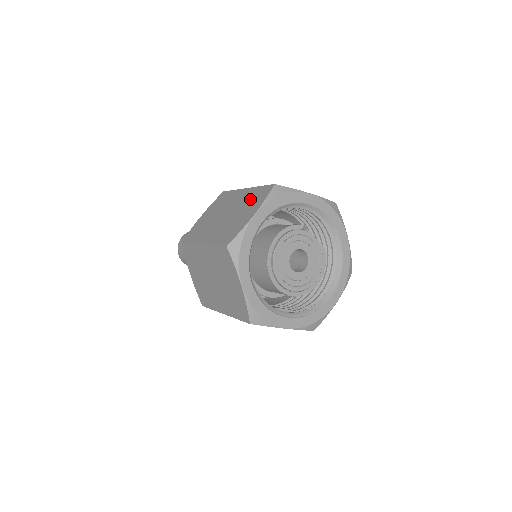
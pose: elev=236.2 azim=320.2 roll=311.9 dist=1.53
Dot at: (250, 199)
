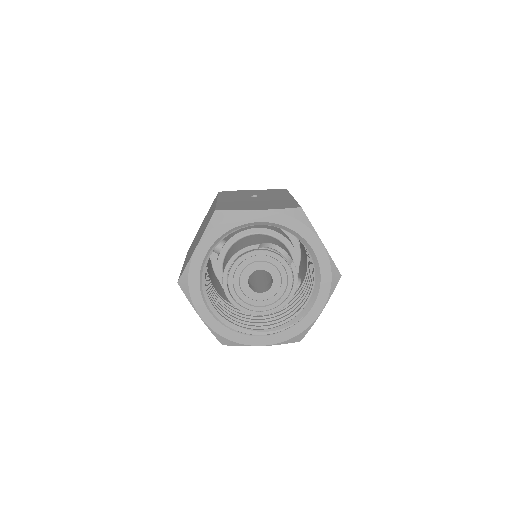
Dot at: occluded
